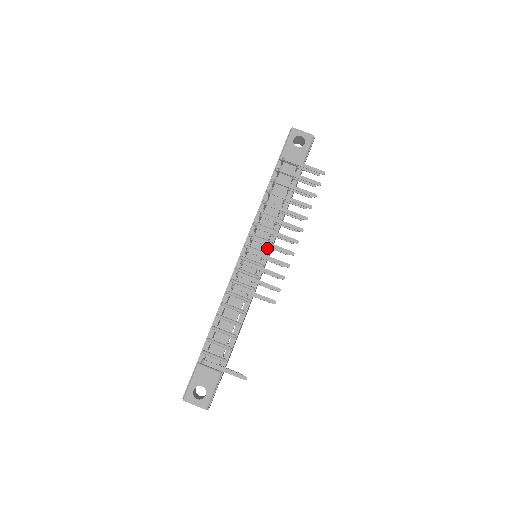
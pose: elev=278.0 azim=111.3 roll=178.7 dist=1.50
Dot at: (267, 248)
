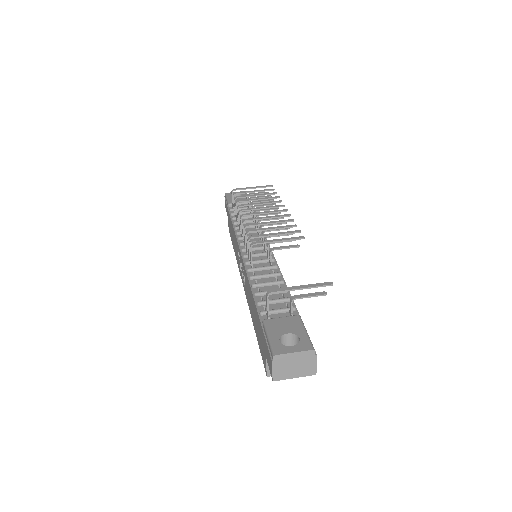
Dot at: occluded
